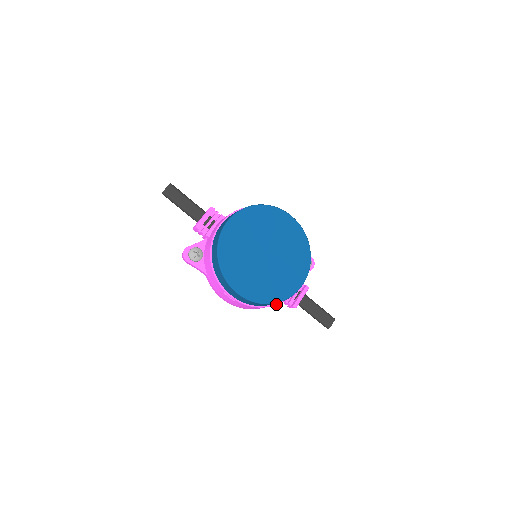
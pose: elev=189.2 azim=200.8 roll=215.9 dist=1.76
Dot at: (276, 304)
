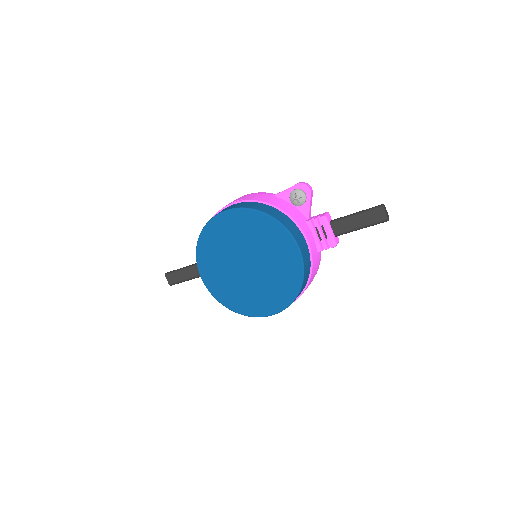
Dot at: (310, 275)
